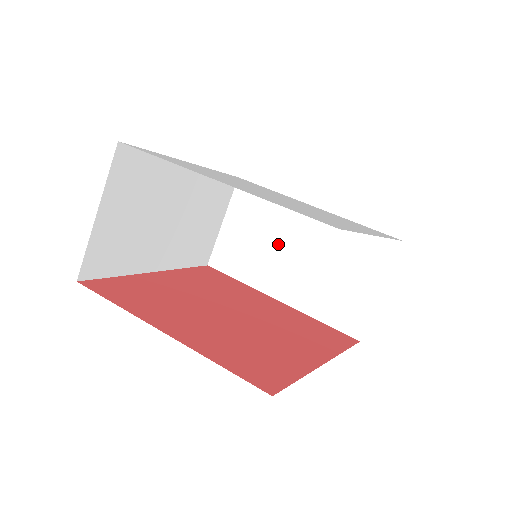
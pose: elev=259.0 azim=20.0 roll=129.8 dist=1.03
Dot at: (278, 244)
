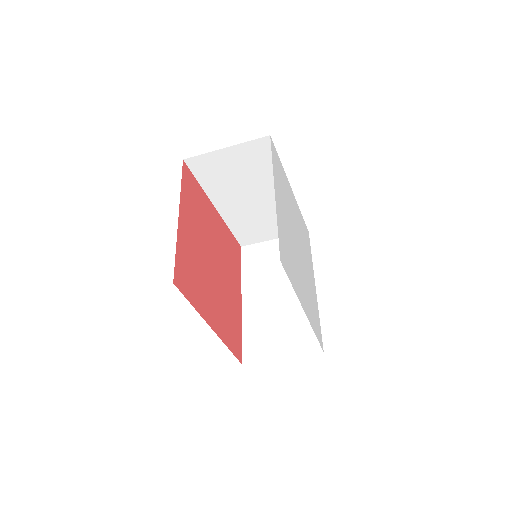
Dot at: (279, 279)
